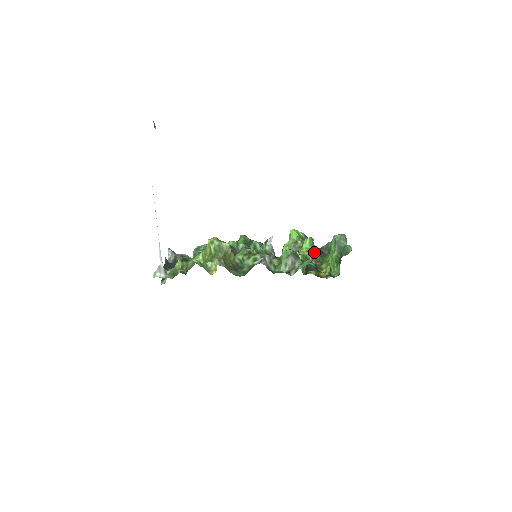
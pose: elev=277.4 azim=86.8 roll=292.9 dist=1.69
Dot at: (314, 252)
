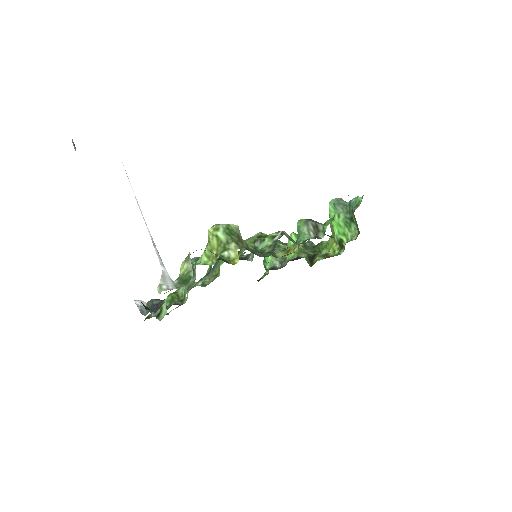
Dot at: (305, 245)
